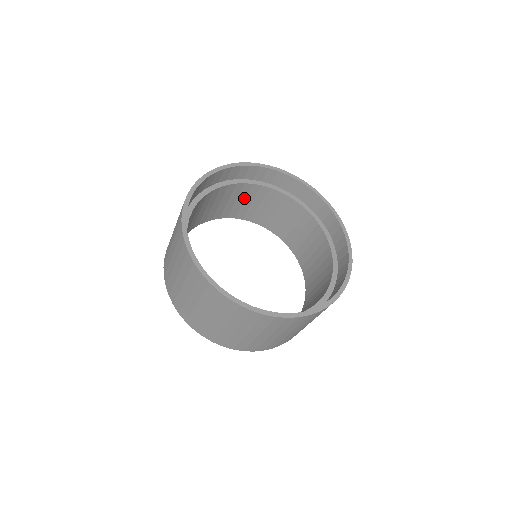
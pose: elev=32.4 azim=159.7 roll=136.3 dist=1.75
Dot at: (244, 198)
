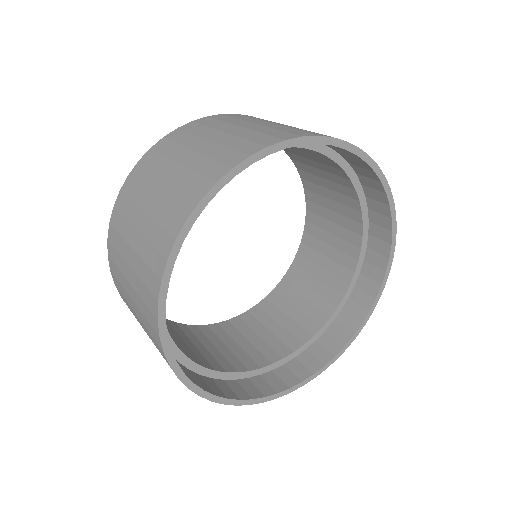
Dot at: occluded
